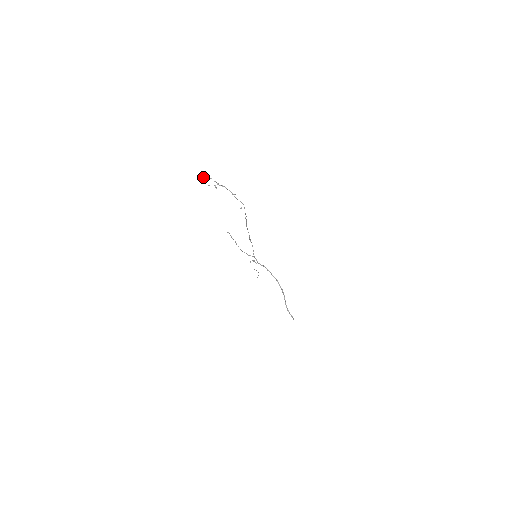
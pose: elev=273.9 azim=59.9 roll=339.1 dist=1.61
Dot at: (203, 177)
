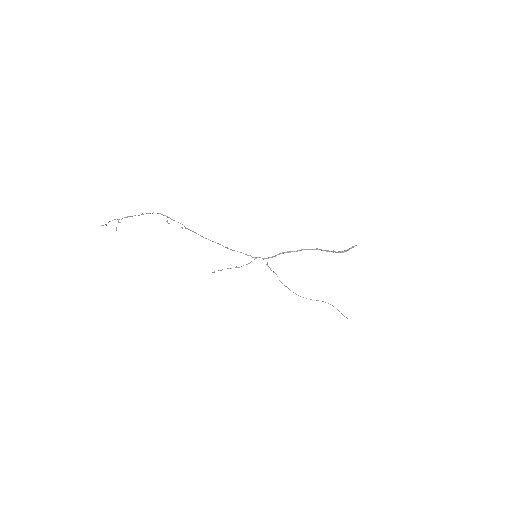
Dot at: occluded
